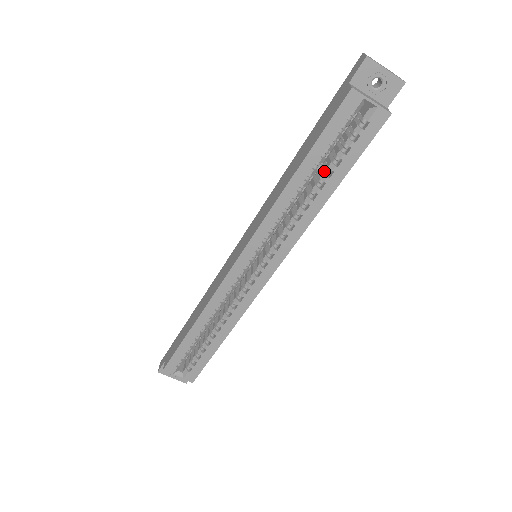
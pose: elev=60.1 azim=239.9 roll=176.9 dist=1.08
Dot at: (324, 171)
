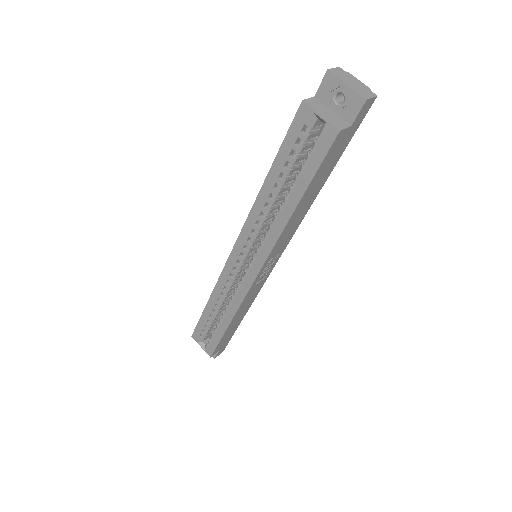
Dot at: (293, 183)
